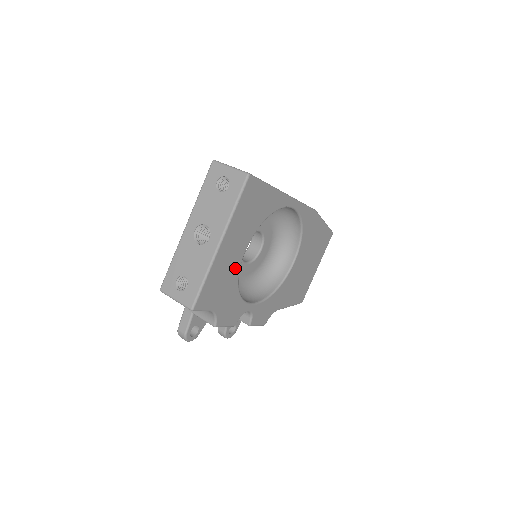
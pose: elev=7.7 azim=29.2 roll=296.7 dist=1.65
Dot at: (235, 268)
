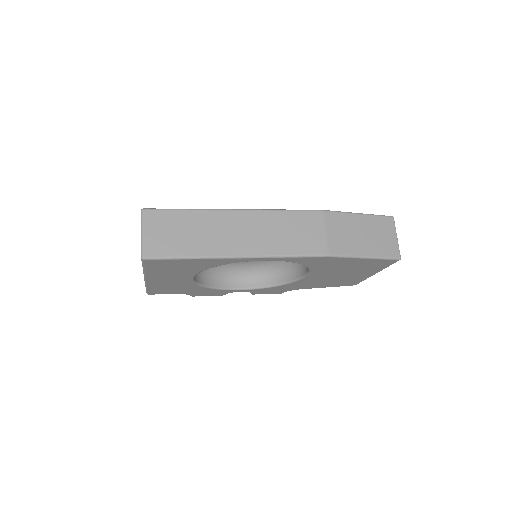
Dot at: (187, 283)
